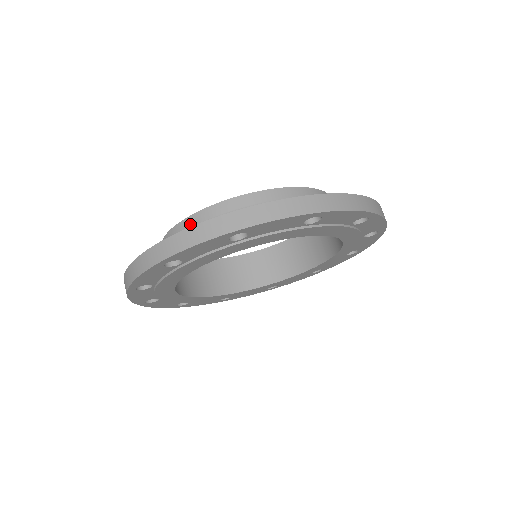
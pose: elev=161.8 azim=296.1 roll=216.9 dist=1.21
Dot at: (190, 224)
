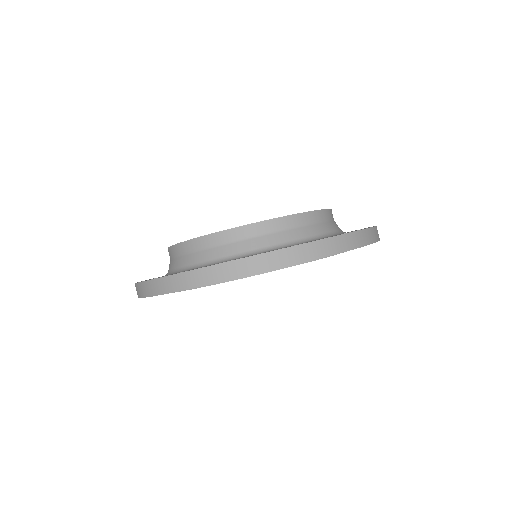
Dot at: (238, 235)
